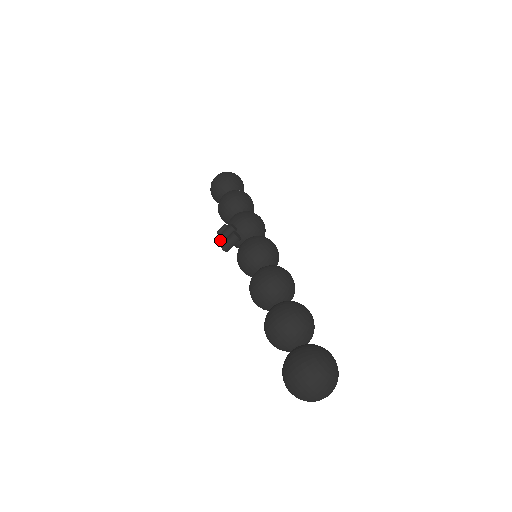
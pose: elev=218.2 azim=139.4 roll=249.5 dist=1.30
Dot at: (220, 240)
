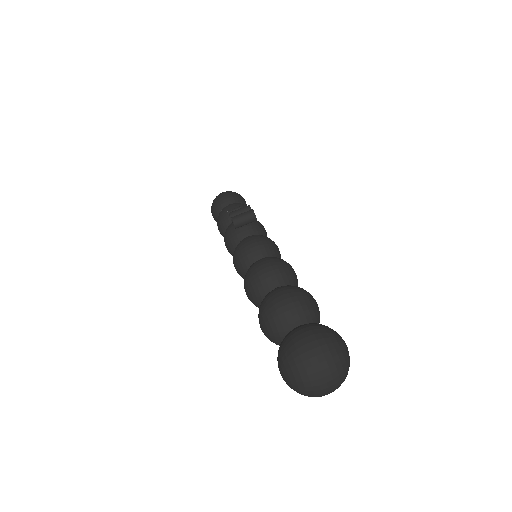
Dot at: (231, 216)
